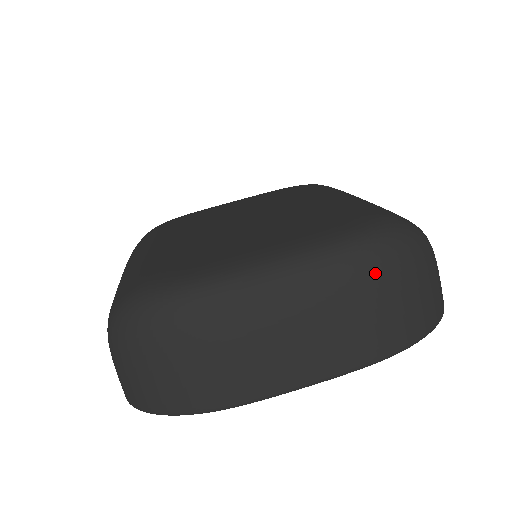
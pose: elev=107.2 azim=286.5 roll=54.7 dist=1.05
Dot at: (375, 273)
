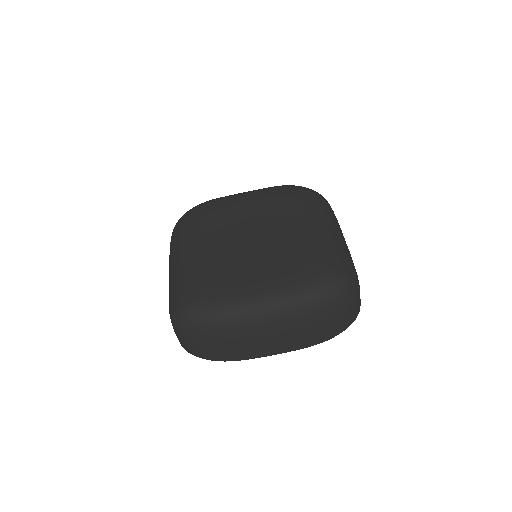
Dot at: (317, 312)
